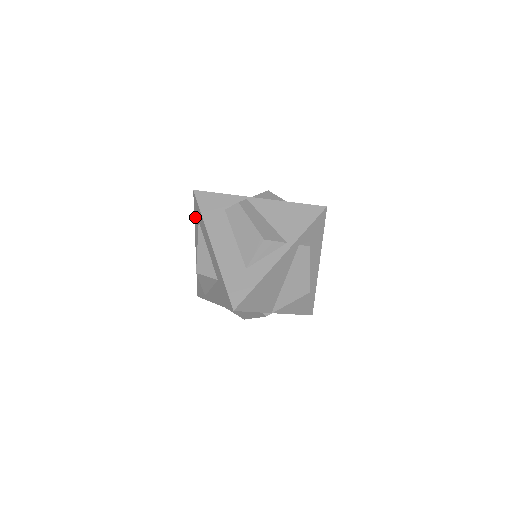
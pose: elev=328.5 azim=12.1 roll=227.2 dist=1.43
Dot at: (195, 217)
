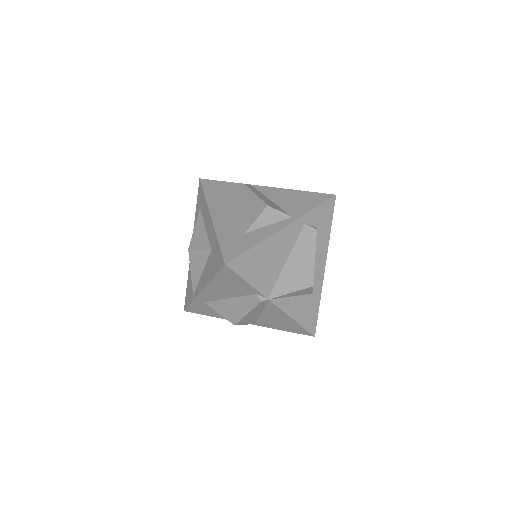
Dot at: (197, 207)
